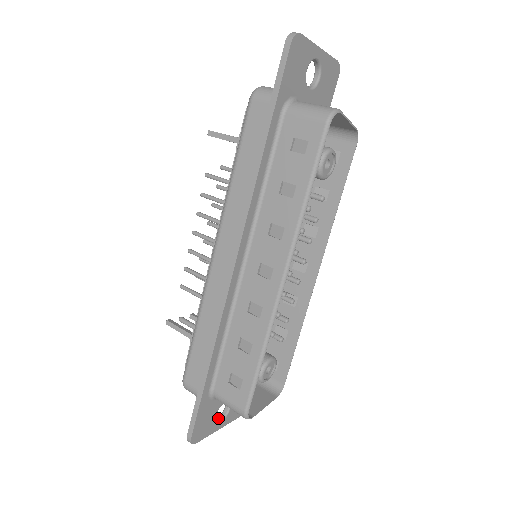
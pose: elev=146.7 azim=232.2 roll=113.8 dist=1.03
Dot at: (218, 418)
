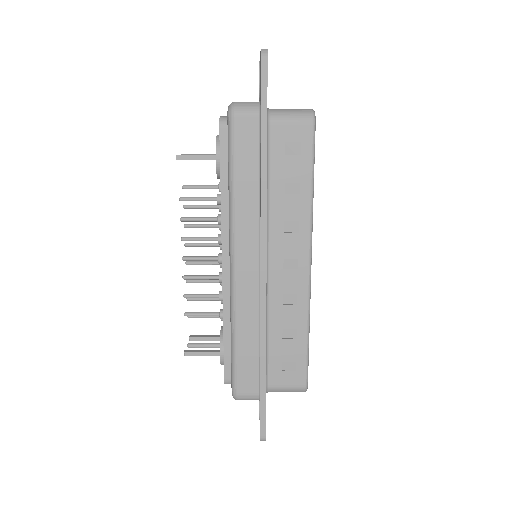
Dot at: occluded
